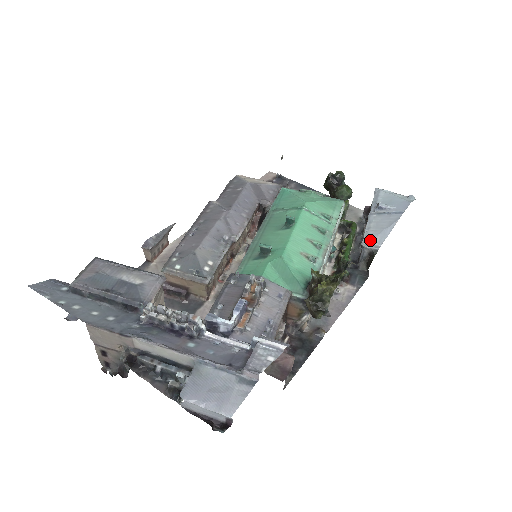
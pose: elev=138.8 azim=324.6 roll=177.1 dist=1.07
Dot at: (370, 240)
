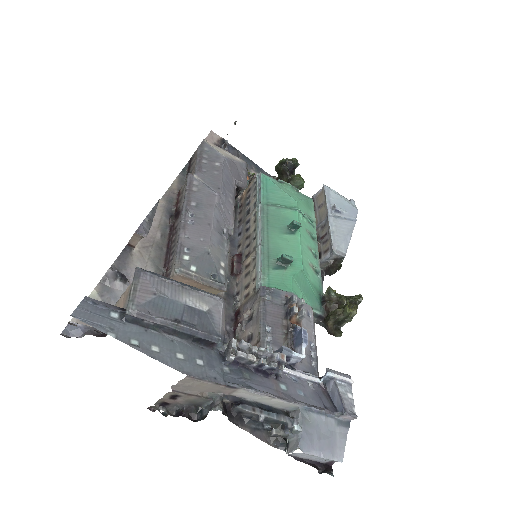
Dot at: (338, 246)
